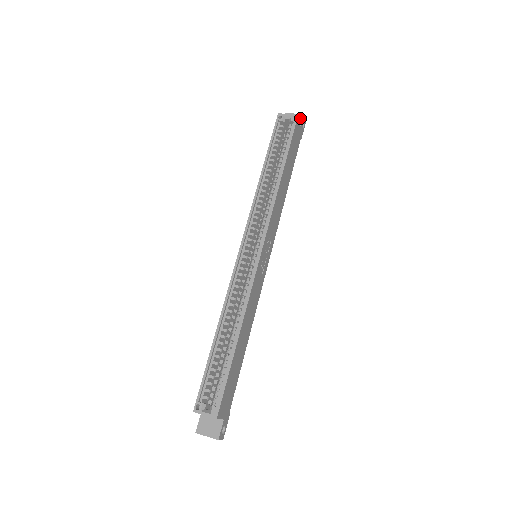
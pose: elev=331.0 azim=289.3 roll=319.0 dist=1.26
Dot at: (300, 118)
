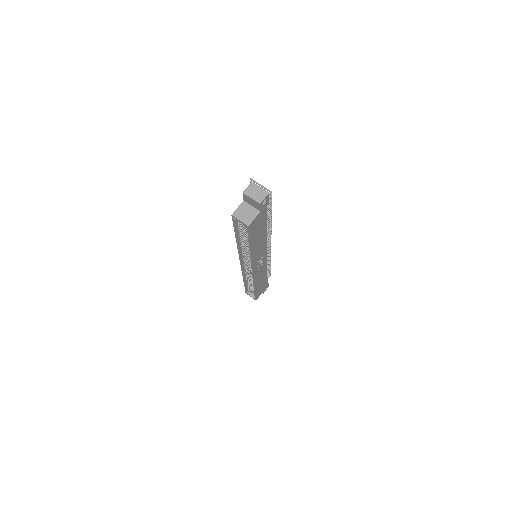
Dot at: (257, 205)
